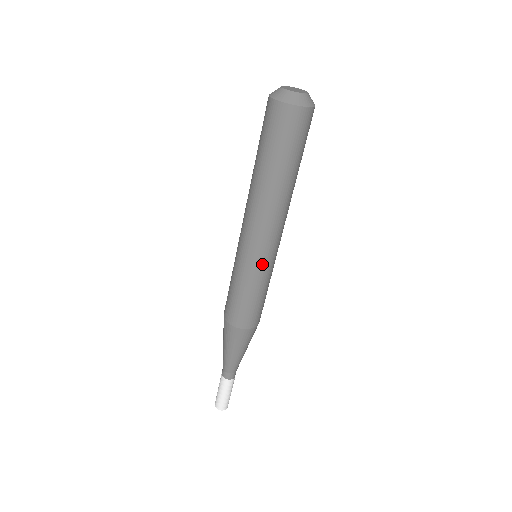
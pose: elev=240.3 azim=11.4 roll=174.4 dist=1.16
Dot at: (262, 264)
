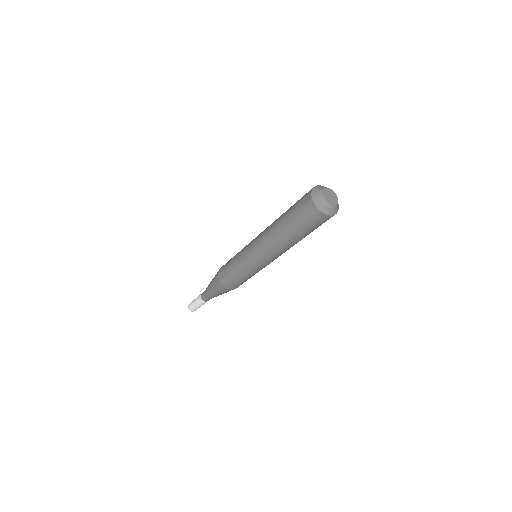
Dot at: occluded
